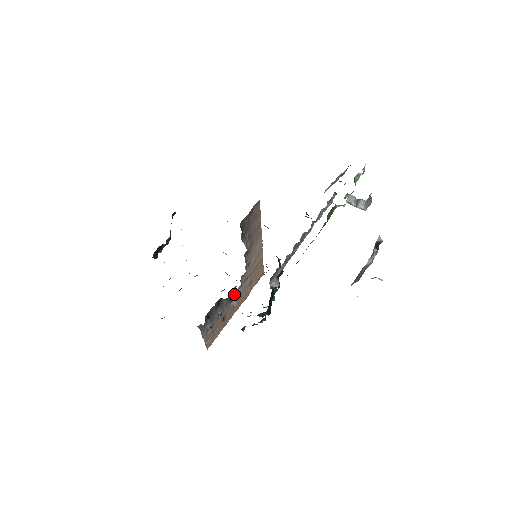
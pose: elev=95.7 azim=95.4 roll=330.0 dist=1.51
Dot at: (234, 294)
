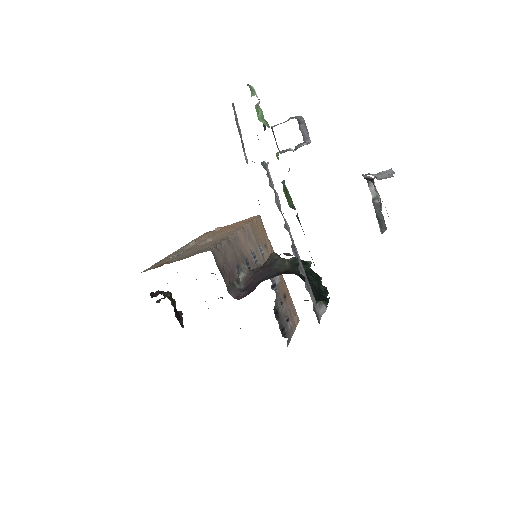
Dot at: (271, 281)
